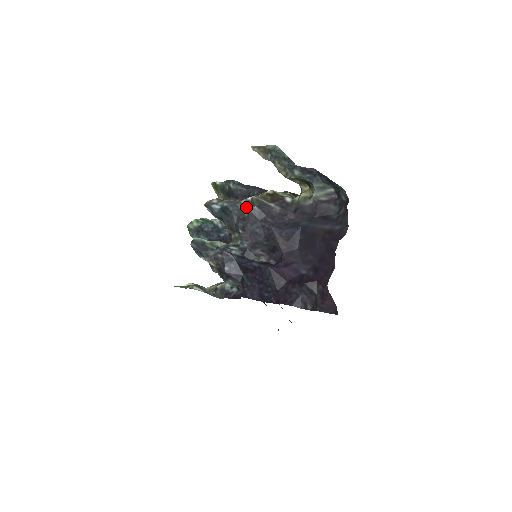
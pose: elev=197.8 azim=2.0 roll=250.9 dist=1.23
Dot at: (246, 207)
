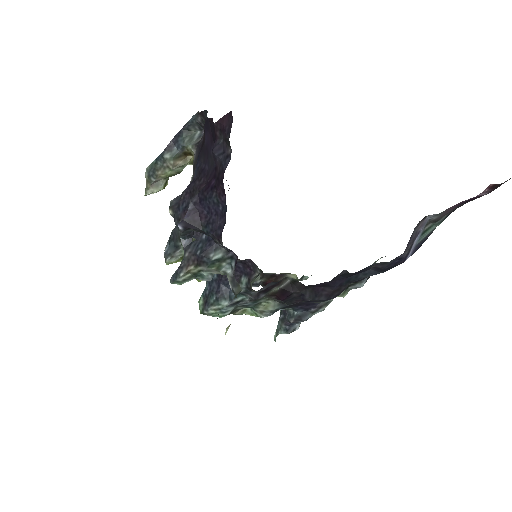
Dot at: occluded
